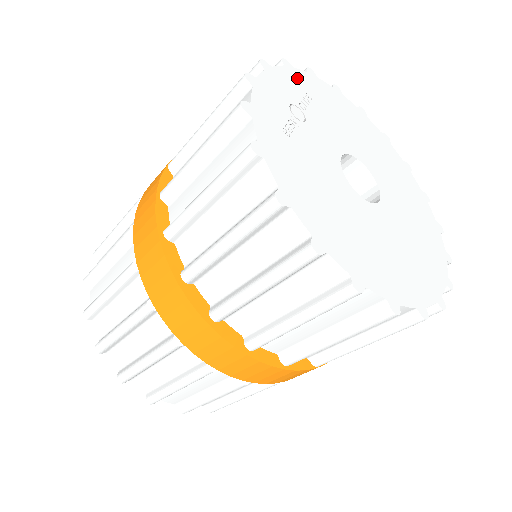
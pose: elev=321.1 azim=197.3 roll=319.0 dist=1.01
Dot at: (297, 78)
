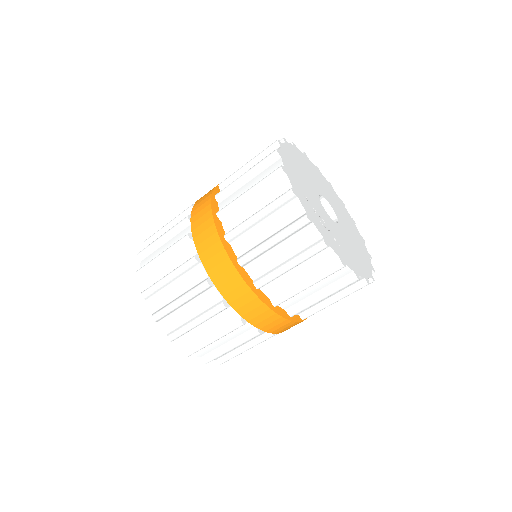
Dot at: (299, 193)
